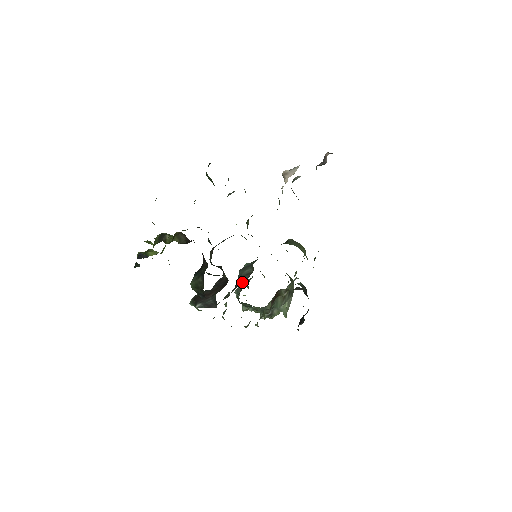
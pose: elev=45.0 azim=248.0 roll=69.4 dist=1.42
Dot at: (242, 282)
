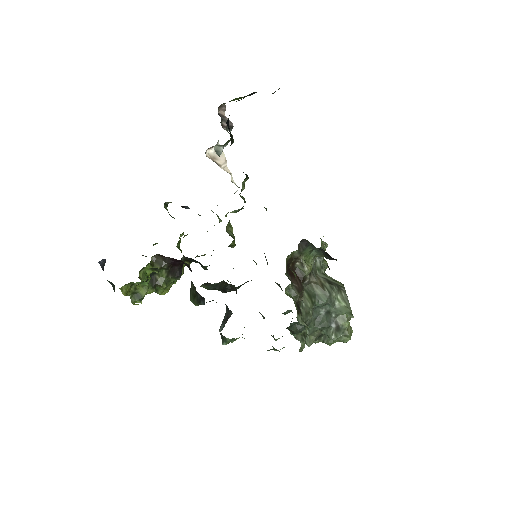
Dot at: occluded
